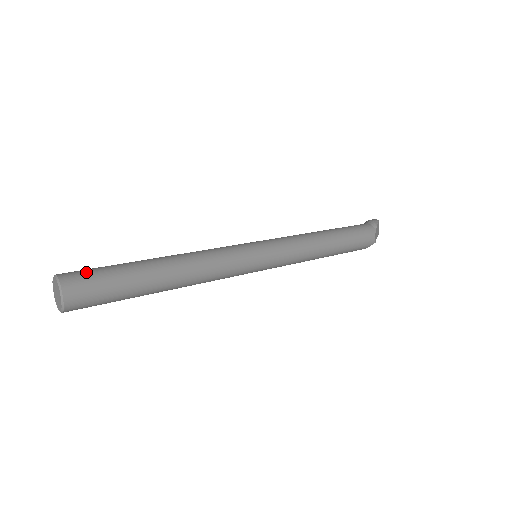
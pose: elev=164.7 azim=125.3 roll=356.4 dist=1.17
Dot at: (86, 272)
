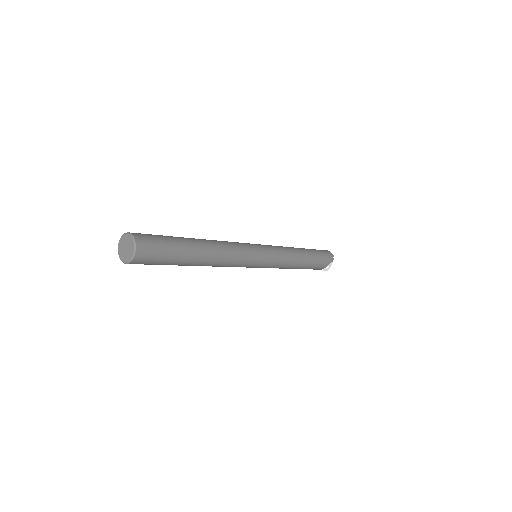
Dot at: occluded
